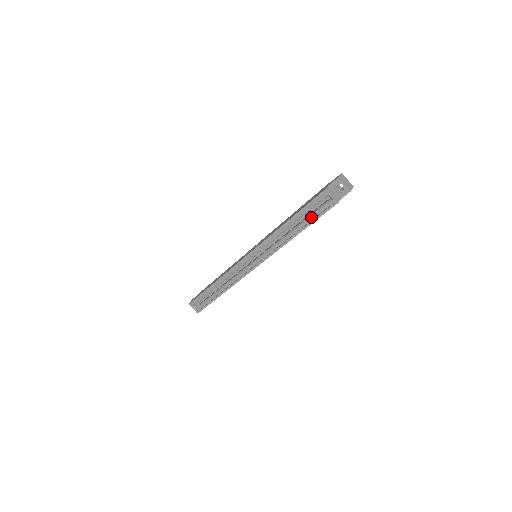
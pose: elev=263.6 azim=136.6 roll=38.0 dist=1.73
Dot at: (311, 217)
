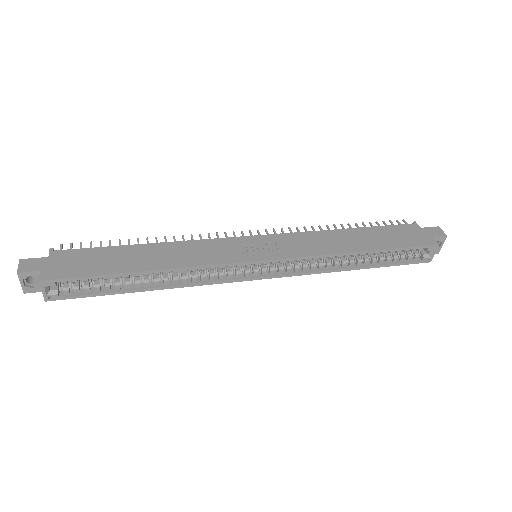
Dot at: (390, 258)
